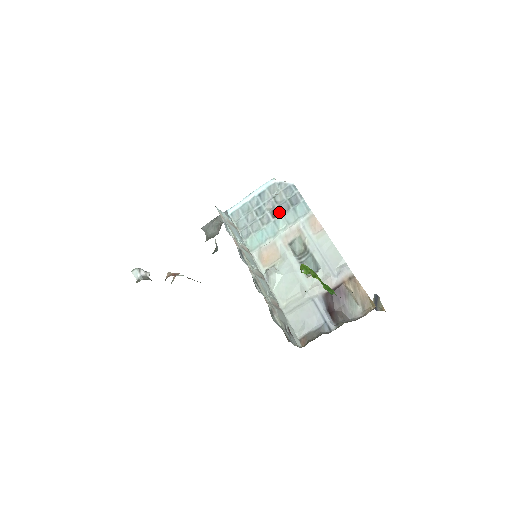
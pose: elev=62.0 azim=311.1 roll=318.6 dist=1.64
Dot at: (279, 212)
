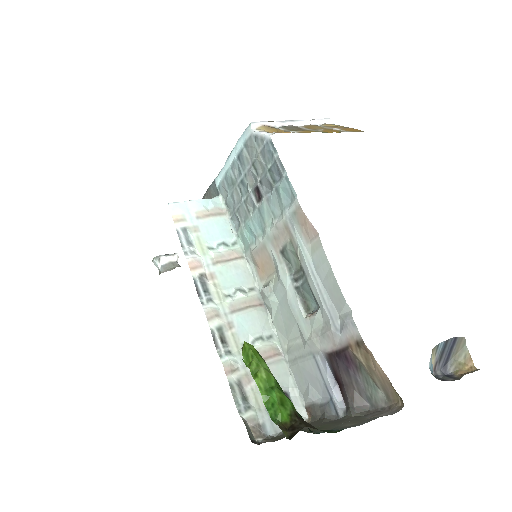
Dot at: (262, 193)
